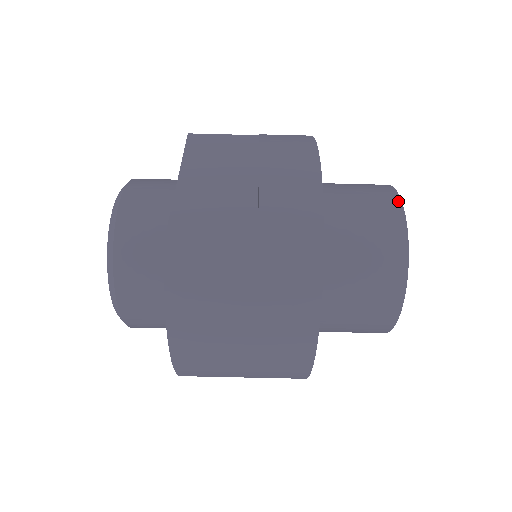
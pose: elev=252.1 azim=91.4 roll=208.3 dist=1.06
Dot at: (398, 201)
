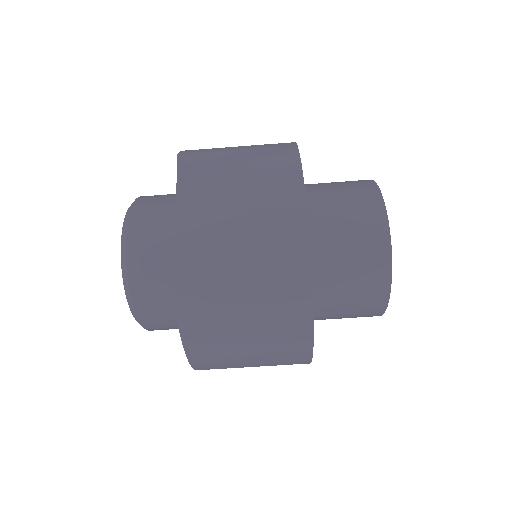
Dot at: (383, 213)
